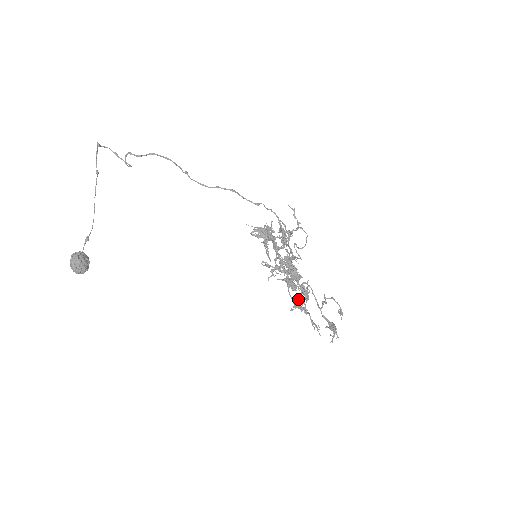
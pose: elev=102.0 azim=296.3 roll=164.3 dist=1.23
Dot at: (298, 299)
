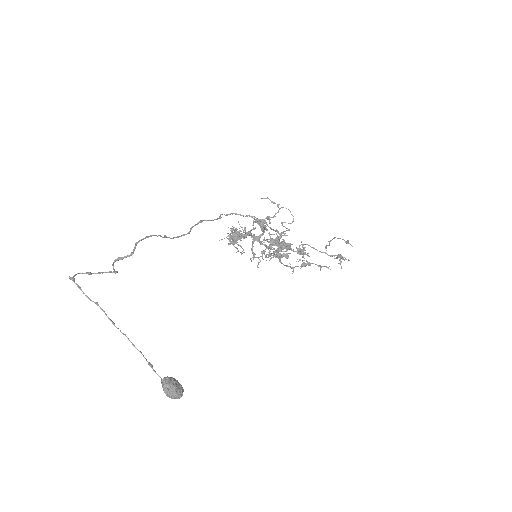
Dot at: occluded
